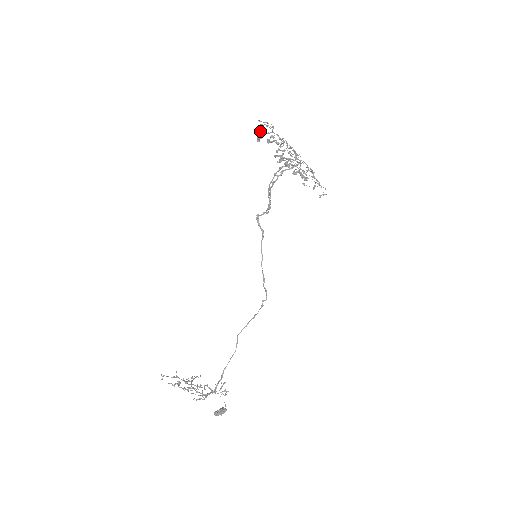
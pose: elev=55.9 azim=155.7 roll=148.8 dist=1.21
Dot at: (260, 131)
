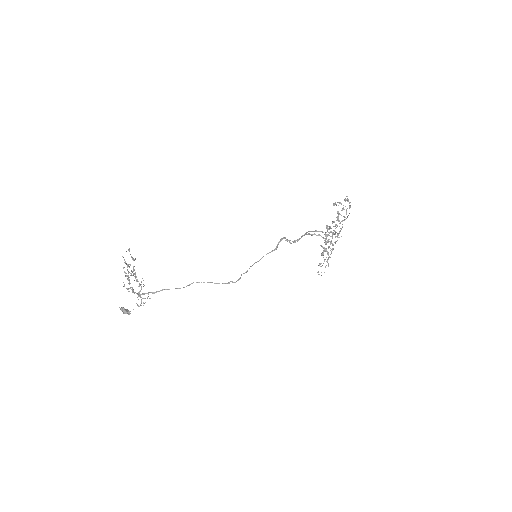
Dot at: (345, 200)
